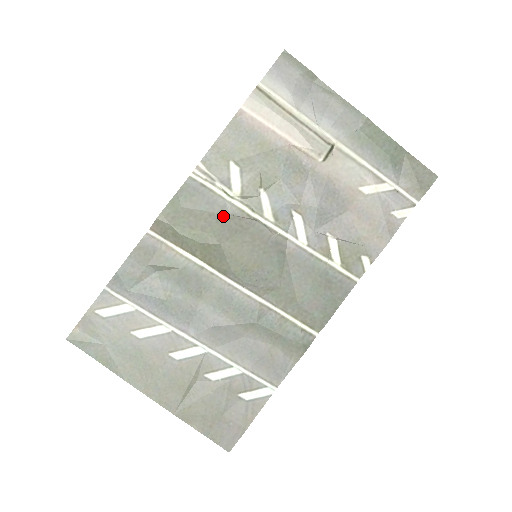
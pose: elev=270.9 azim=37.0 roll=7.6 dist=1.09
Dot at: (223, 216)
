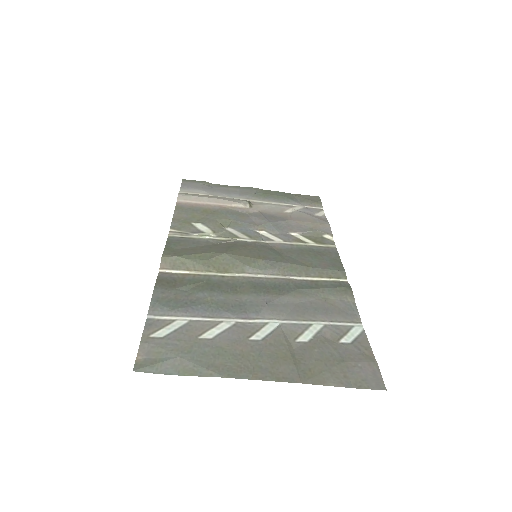
Dot at: (211, 245)
